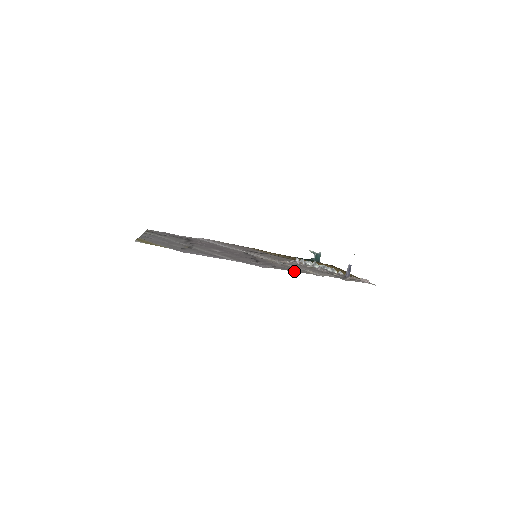
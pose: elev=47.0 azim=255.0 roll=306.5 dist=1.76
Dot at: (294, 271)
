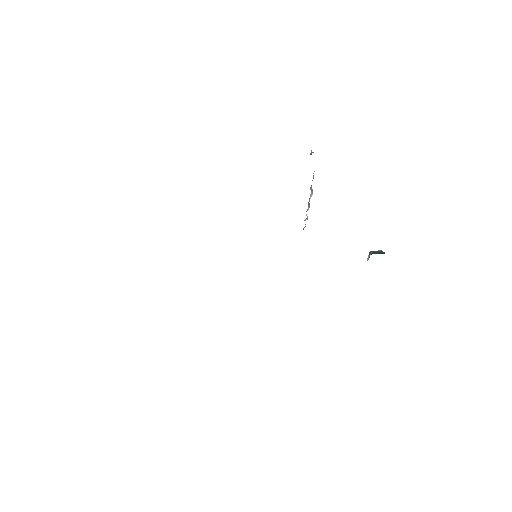
Dot at: occluded
